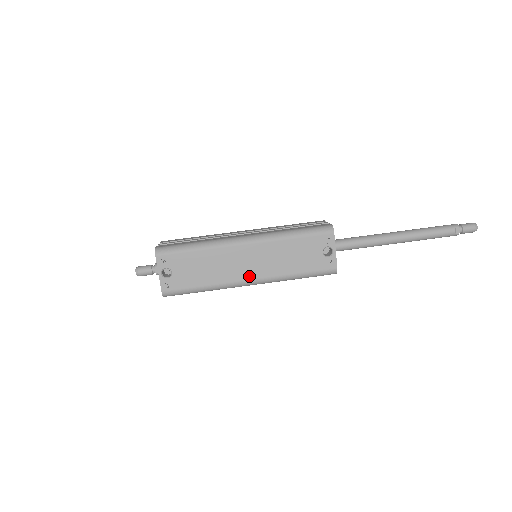
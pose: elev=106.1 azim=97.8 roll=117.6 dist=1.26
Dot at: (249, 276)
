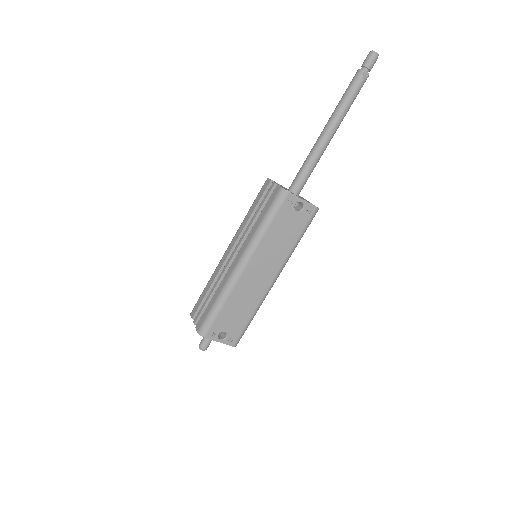
Dot at: (270, 279)
